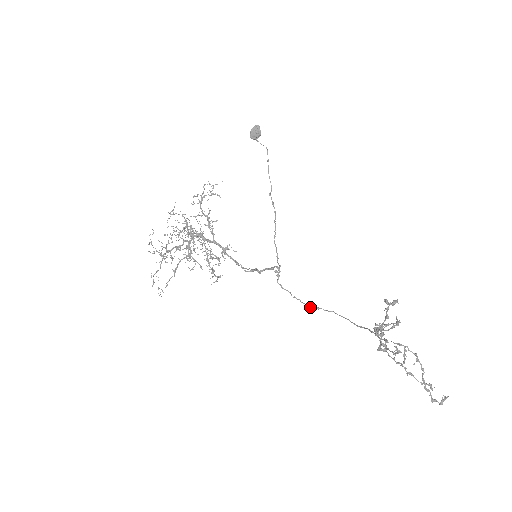
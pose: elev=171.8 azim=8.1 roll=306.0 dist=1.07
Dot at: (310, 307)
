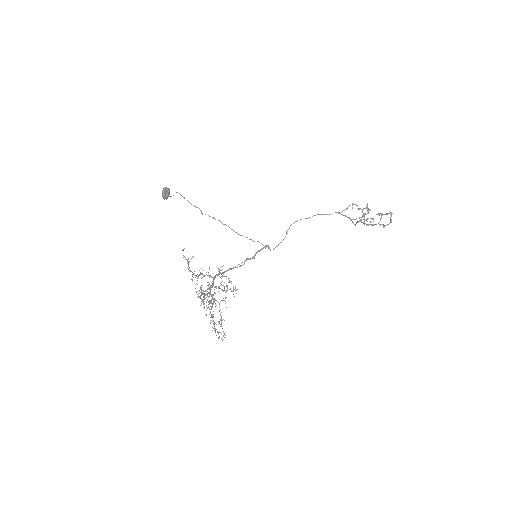
Dot at: occluded
